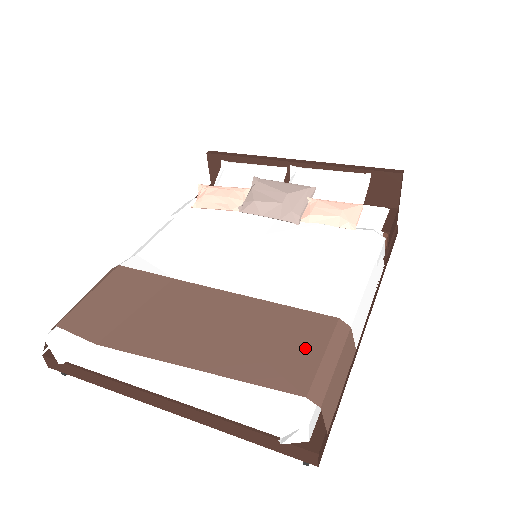
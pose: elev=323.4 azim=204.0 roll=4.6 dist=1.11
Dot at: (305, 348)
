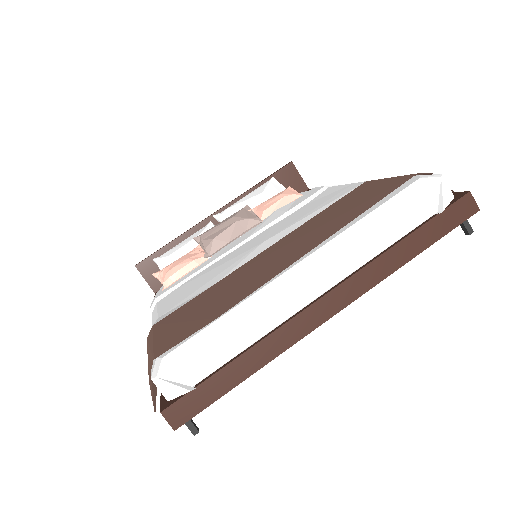
Dot at: (373, 188)
